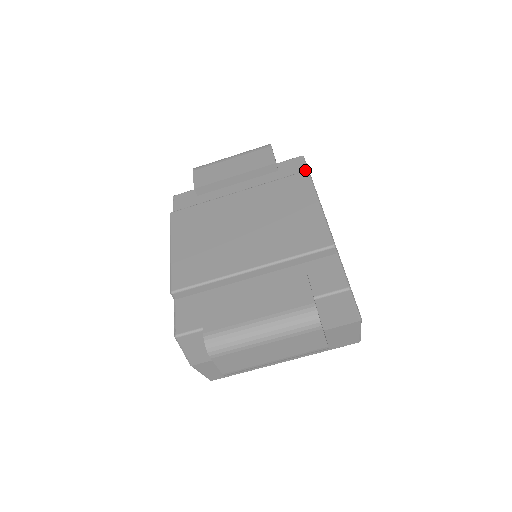
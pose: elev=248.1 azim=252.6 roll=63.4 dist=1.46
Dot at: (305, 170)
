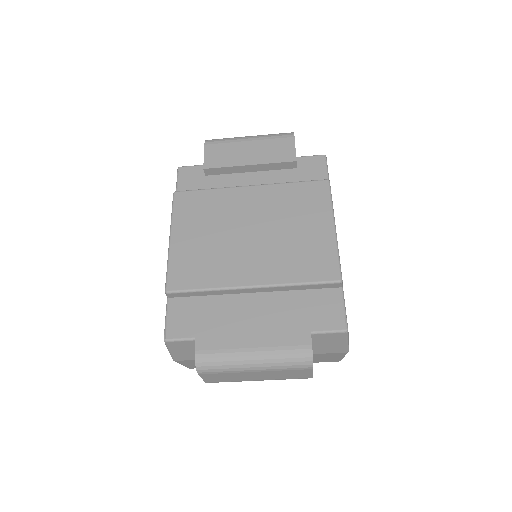
Dot at: (325, 175)
